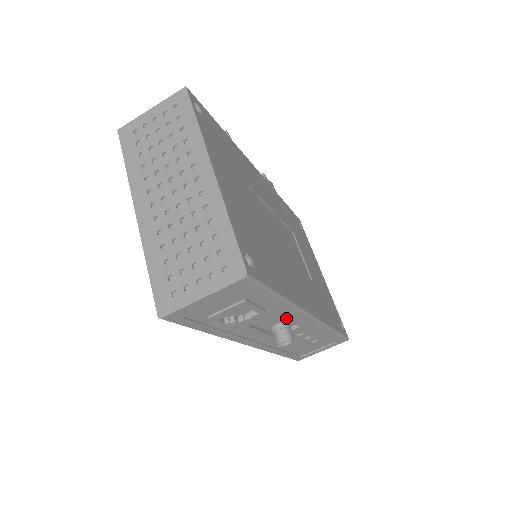
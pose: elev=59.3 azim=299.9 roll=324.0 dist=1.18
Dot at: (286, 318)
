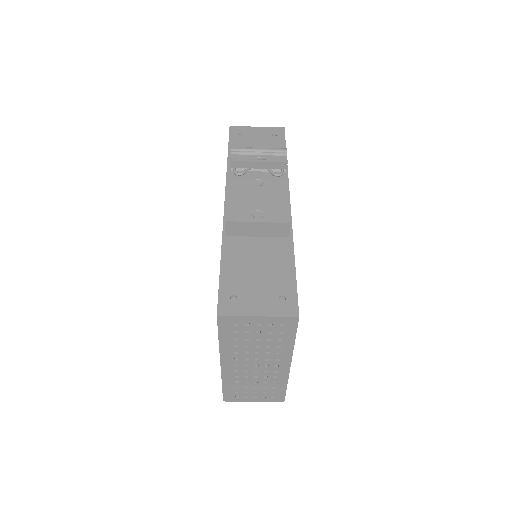
Dot at: occluded
